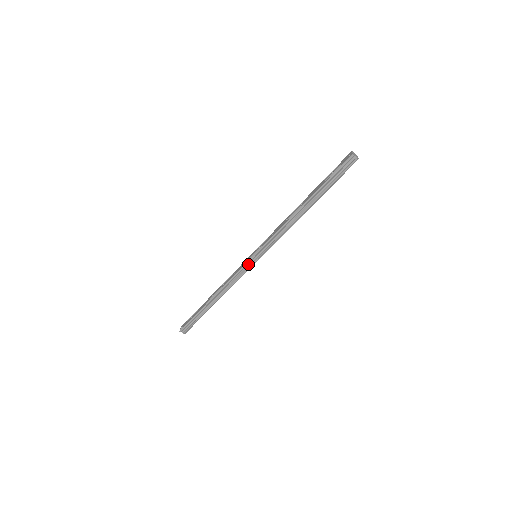
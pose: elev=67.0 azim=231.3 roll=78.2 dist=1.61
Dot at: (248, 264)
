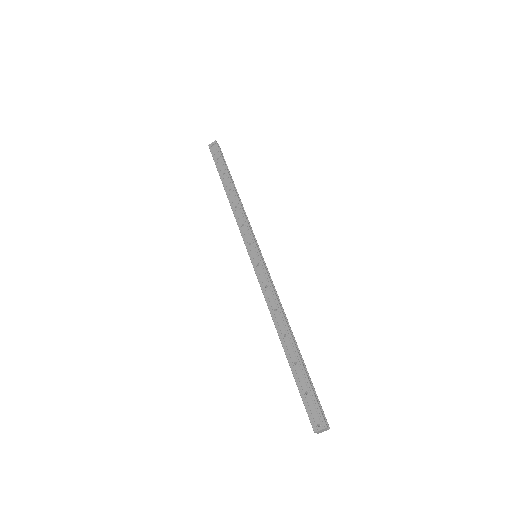
Dot at: (248, 246)
